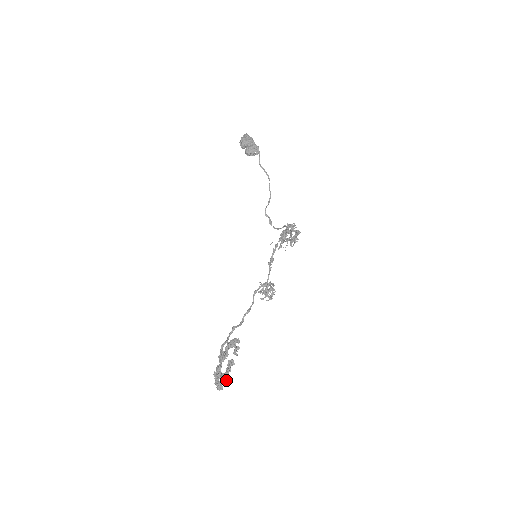
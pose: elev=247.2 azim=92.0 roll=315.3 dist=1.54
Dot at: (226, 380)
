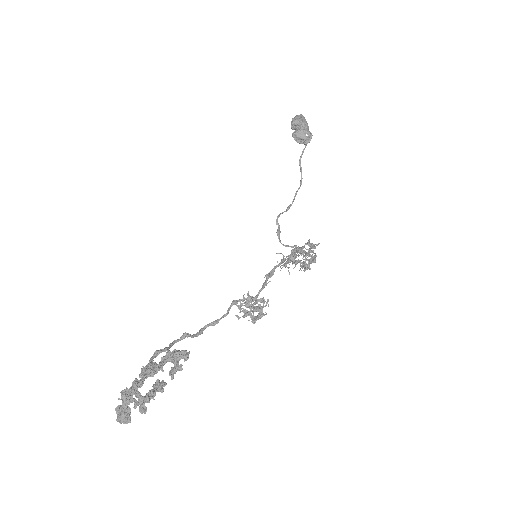
Dot at: (143, 409)
